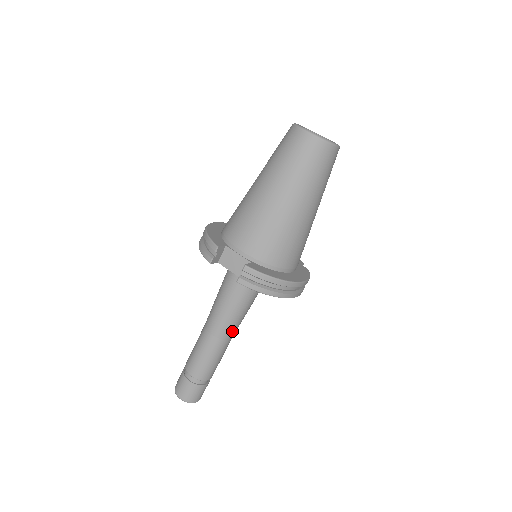
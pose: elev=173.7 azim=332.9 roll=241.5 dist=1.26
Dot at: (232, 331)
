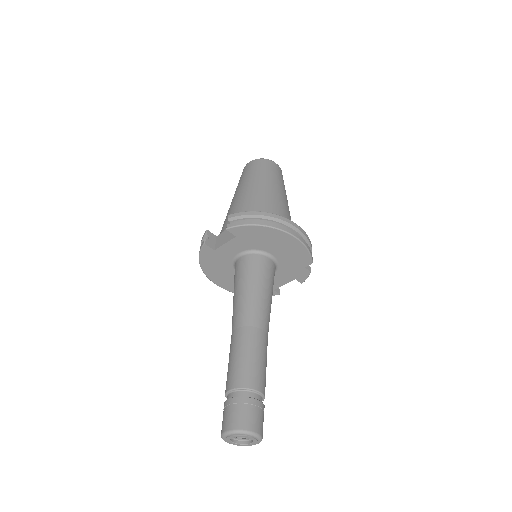
Dot at: (259, 316)
